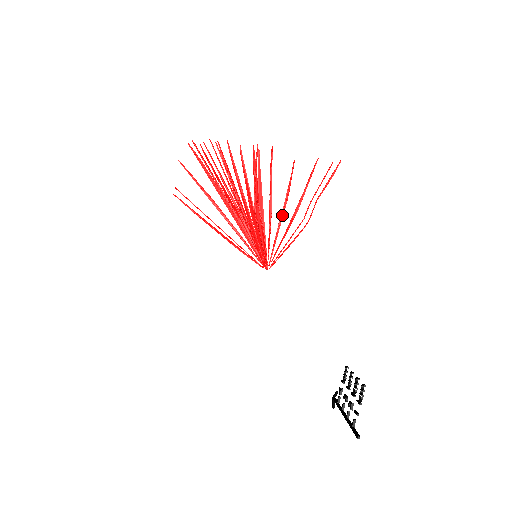
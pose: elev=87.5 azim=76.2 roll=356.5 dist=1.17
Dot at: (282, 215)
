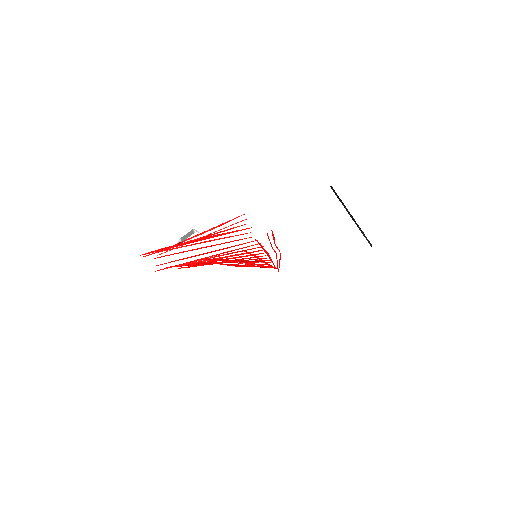
Dot at: (262, 261)
